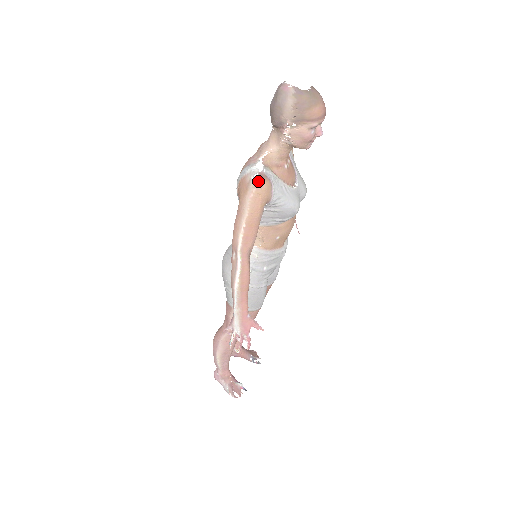
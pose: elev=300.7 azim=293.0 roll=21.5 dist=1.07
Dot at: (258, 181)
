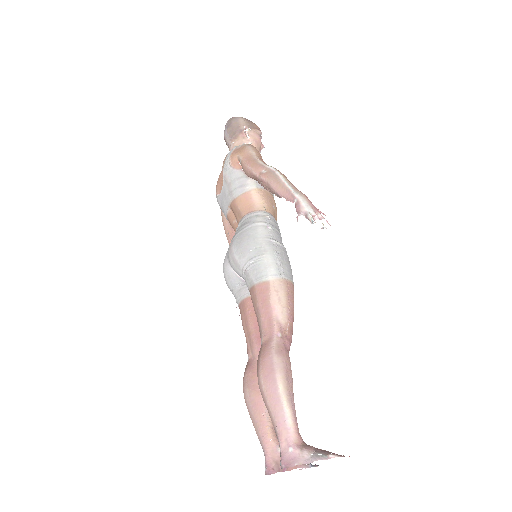
Dot at: (248, 144)
